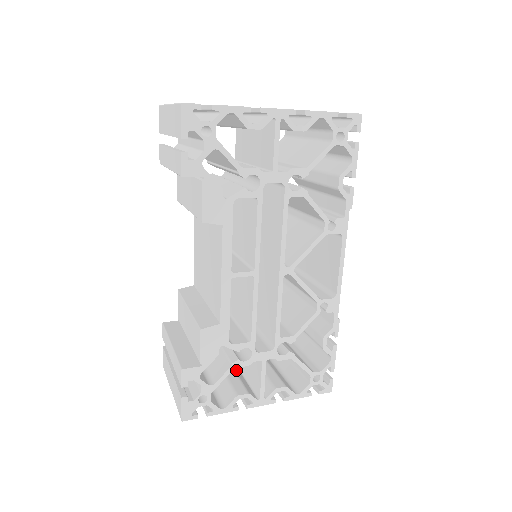
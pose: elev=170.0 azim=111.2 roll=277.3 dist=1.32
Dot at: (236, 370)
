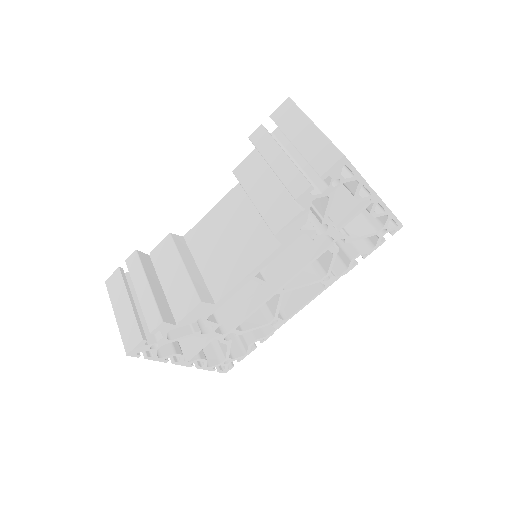
Dot at: occluded
